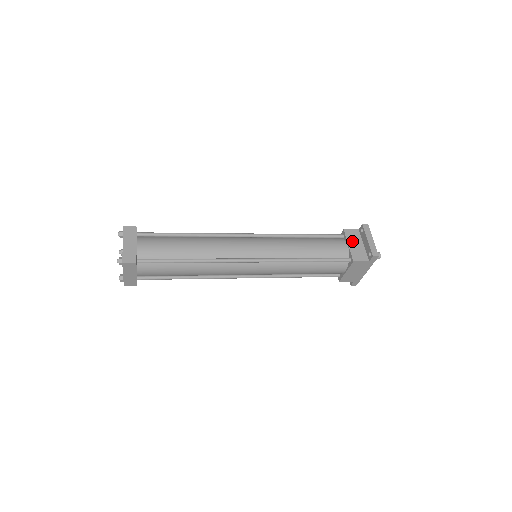
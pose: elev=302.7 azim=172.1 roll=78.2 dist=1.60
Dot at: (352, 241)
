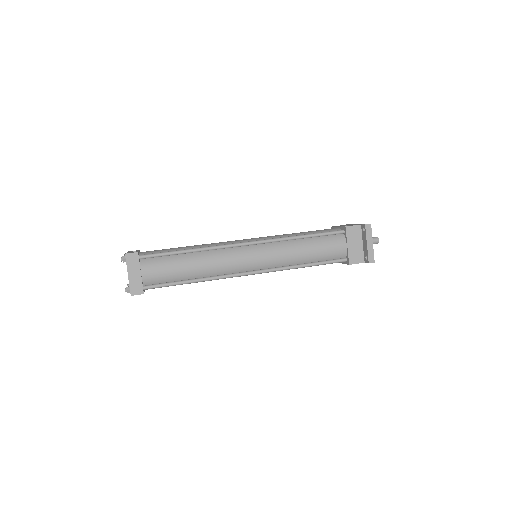
Dot at: (352, 240)
